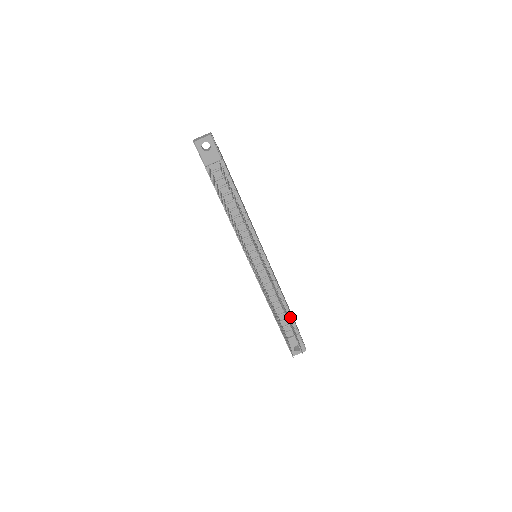
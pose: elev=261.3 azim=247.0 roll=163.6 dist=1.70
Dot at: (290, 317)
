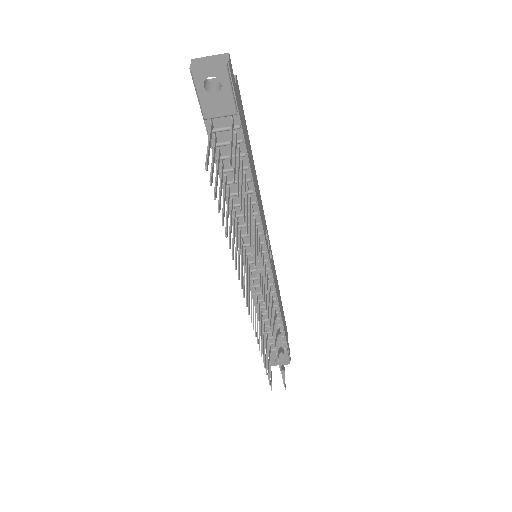
Dot at: (281, 330)
